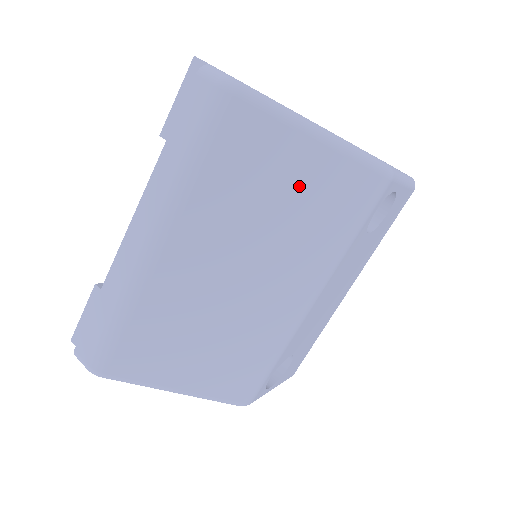
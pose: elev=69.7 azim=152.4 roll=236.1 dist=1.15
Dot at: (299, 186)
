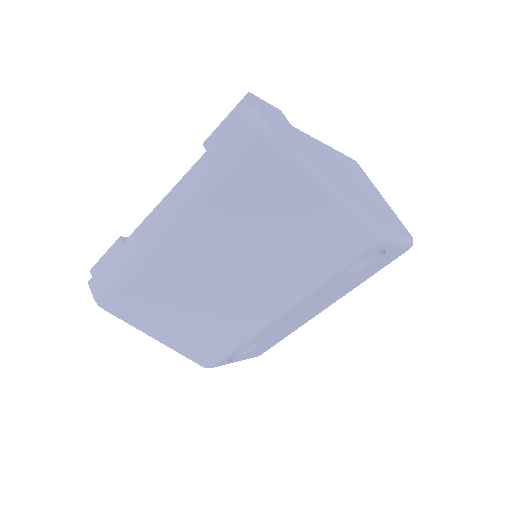
Dot at: (298, 224)
